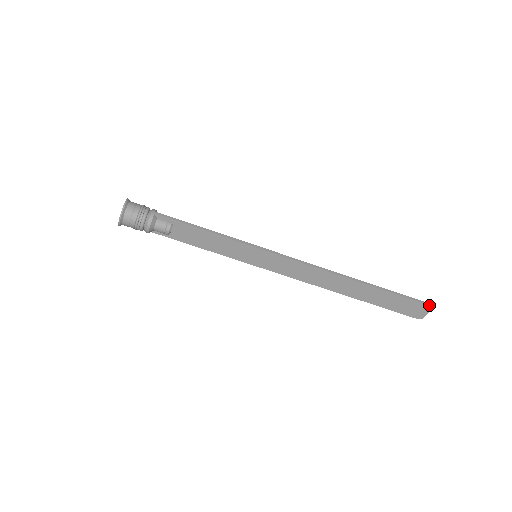
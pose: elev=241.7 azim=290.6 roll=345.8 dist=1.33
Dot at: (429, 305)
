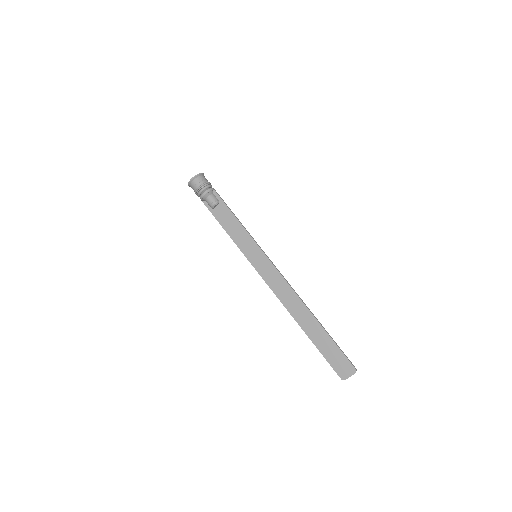
Dot at: occluded
